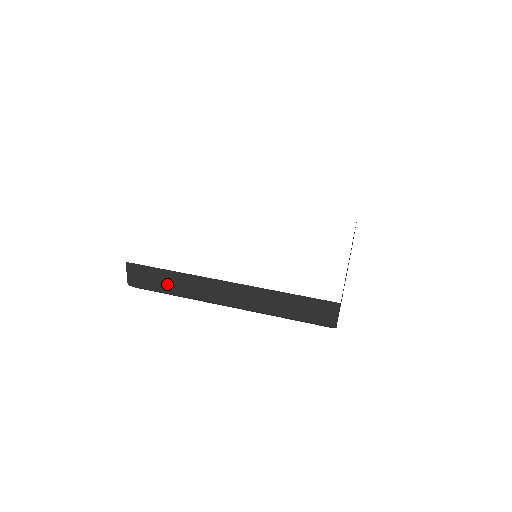
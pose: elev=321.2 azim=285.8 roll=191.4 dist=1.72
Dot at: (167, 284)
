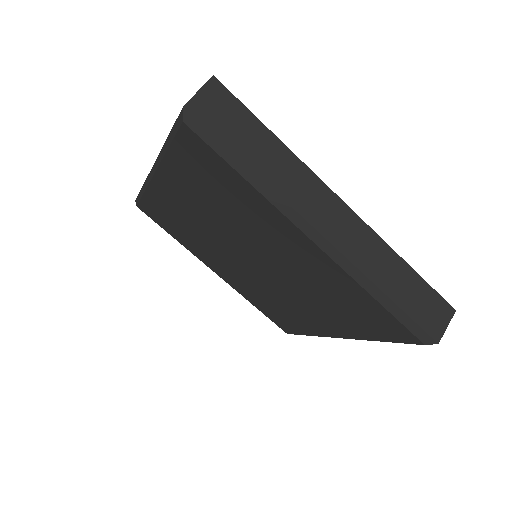
Dot at: occluded
